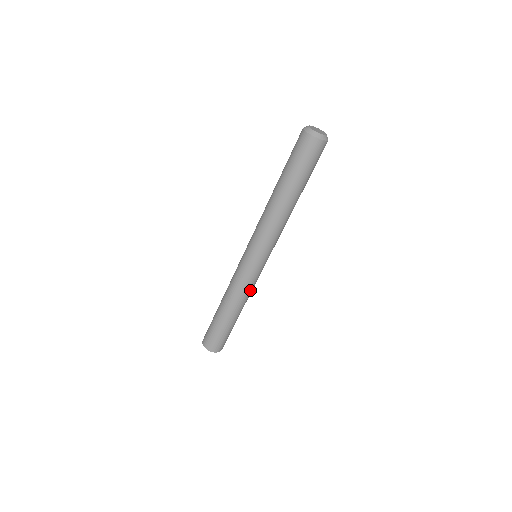
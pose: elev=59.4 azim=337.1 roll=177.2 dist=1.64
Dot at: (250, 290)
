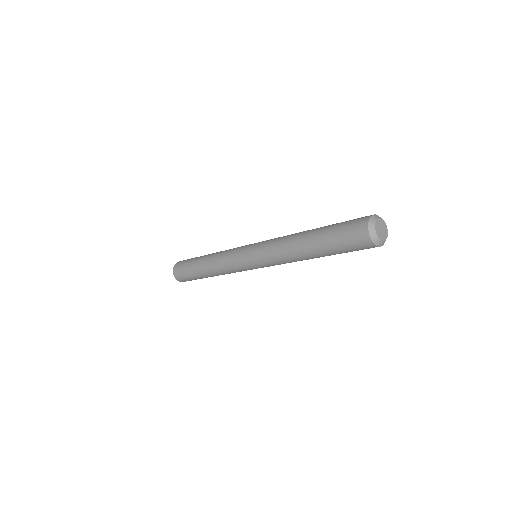
Dot at: occluded
